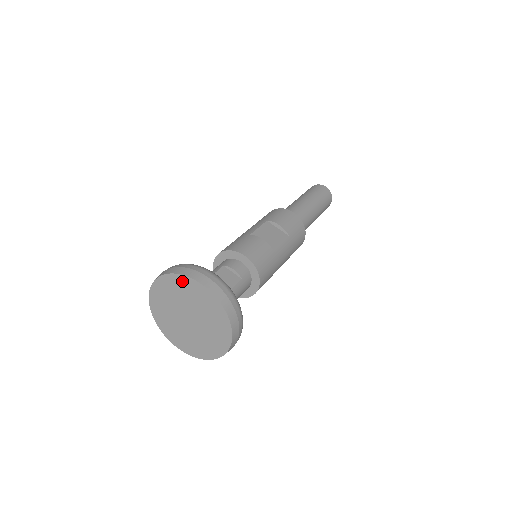
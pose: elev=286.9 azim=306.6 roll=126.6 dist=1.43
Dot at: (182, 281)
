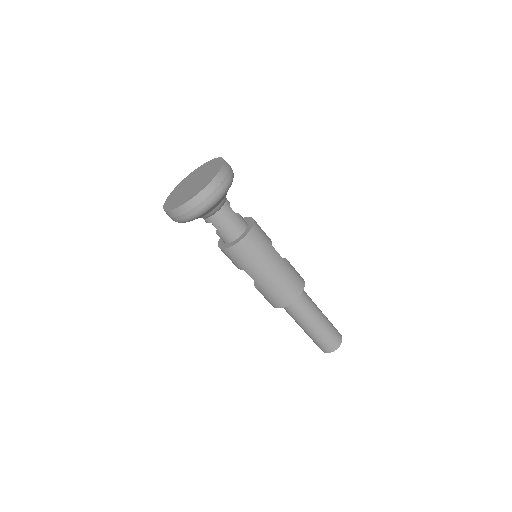
Dot at: (211, 162)
